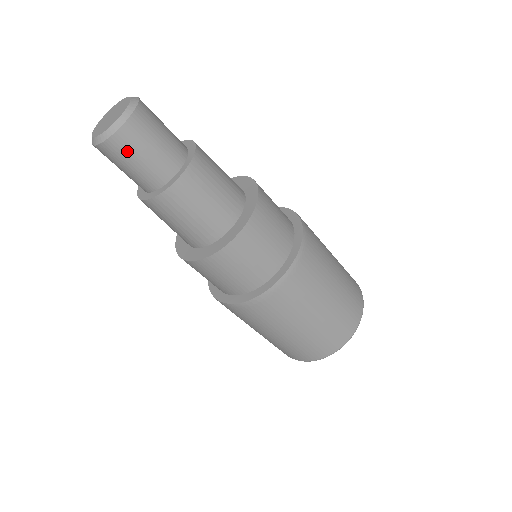
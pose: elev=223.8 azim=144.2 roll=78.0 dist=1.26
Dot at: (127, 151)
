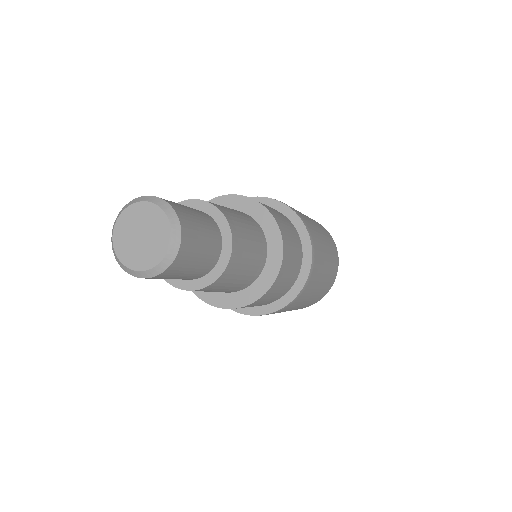
Dot at: occluded
